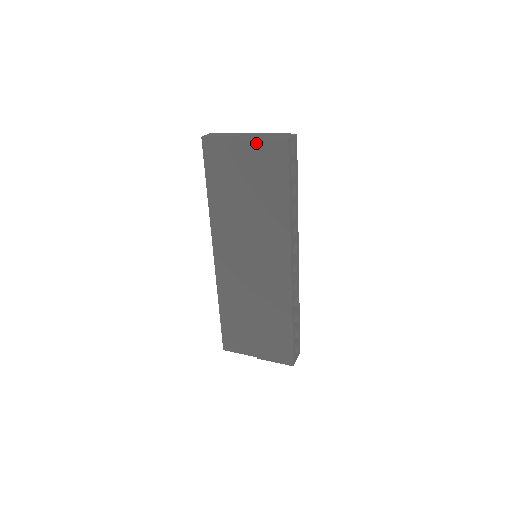
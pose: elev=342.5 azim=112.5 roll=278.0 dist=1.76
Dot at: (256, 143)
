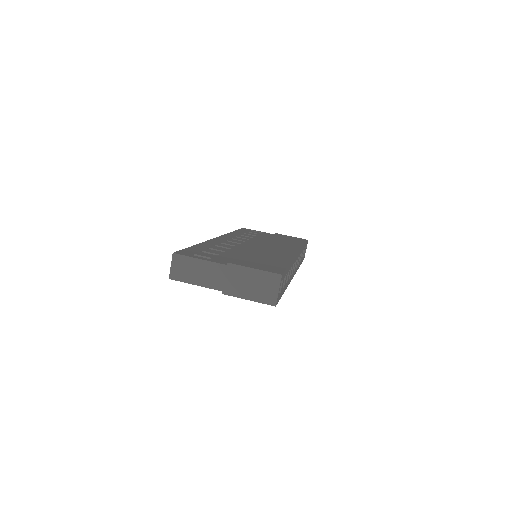
Dot at: (238, 296)
